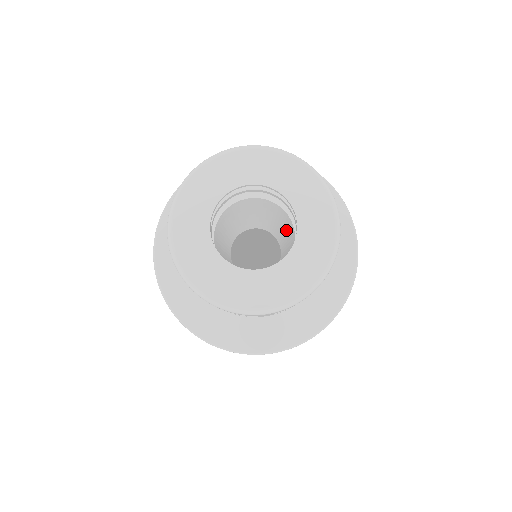
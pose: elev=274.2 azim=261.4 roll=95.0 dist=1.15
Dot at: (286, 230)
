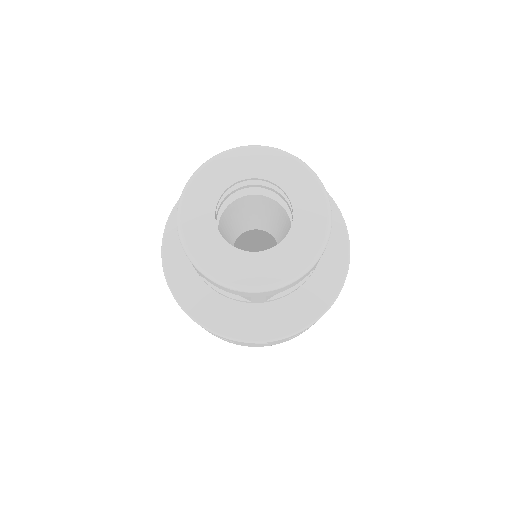
Dot at: (285, 229)
